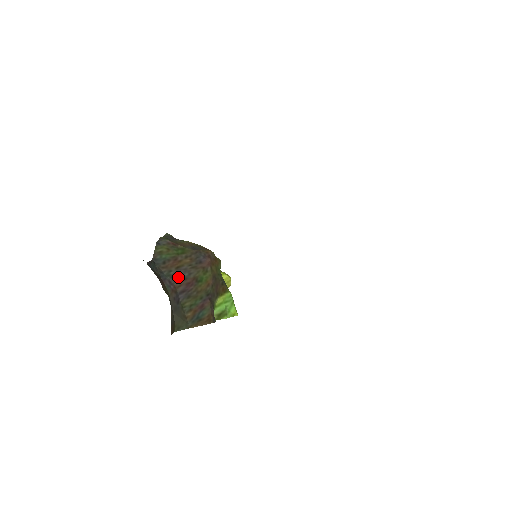
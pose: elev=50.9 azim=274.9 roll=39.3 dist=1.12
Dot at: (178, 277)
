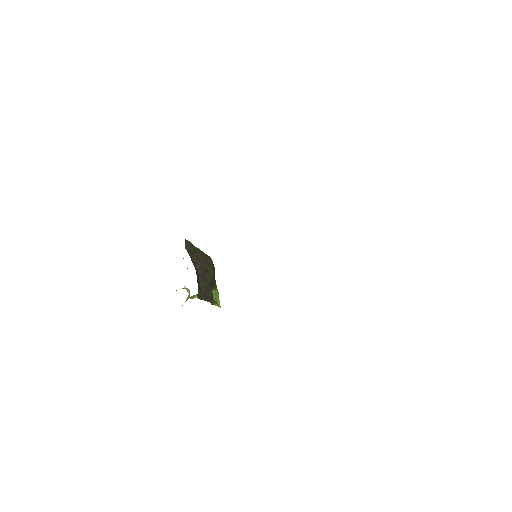
Dot at: (198, 265)
